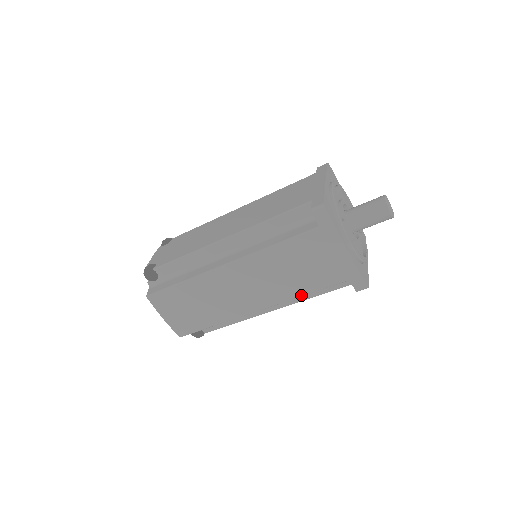
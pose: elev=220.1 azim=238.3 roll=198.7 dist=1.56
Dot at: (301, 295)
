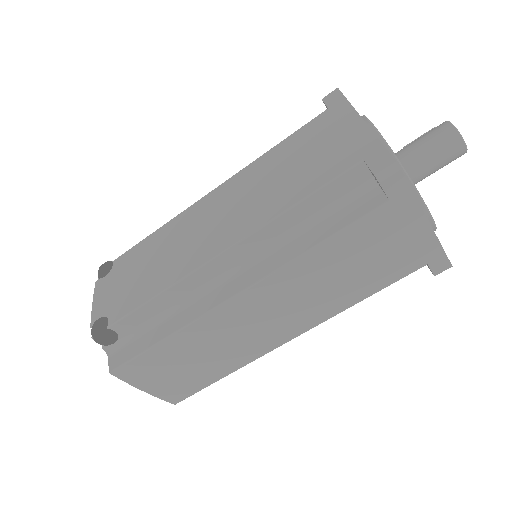
Dot at: (355, 303)
